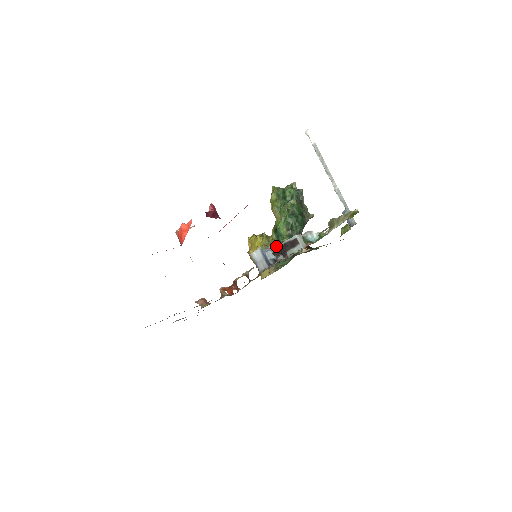
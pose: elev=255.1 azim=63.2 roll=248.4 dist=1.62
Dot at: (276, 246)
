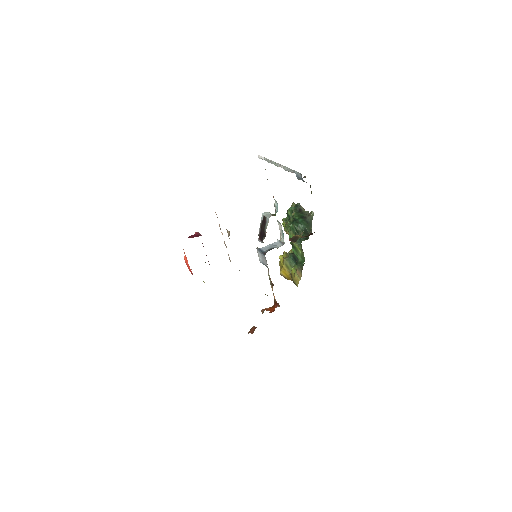
Dot at: (258, 234)
